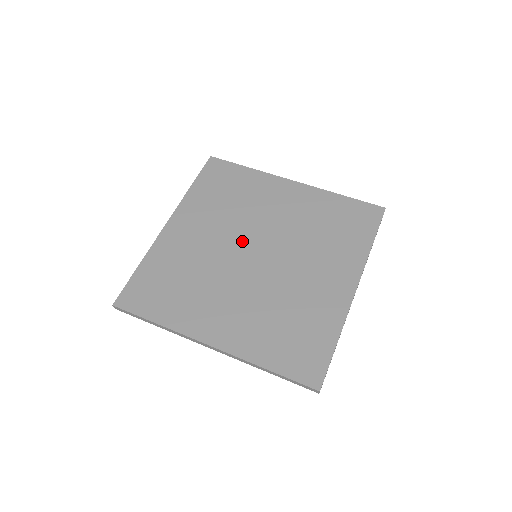
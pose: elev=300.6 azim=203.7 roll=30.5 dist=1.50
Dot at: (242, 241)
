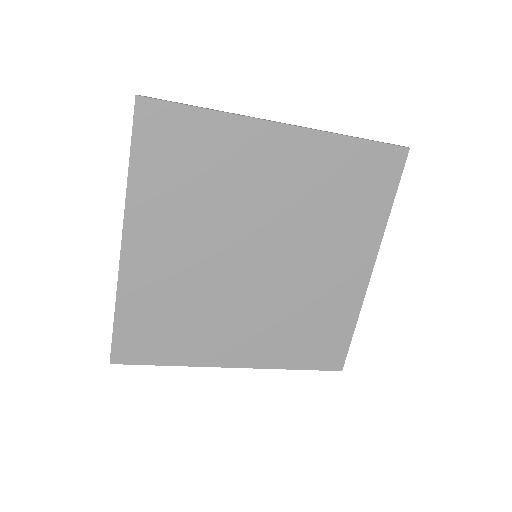
Dot at: (235, 245)
